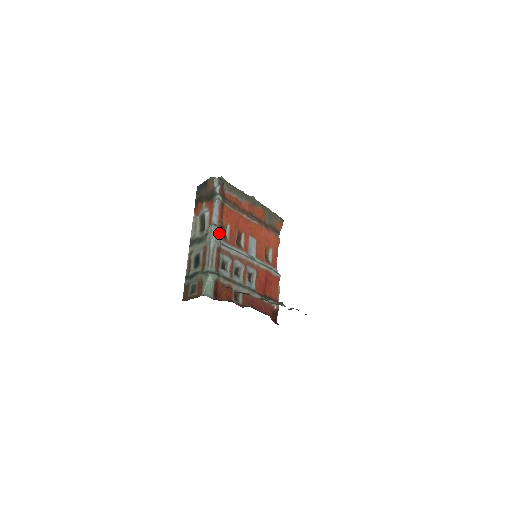
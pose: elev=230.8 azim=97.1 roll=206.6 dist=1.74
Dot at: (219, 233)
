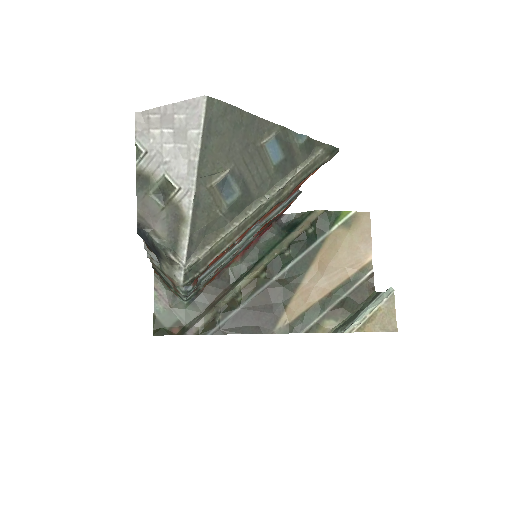
Dot at: (195, 288)
